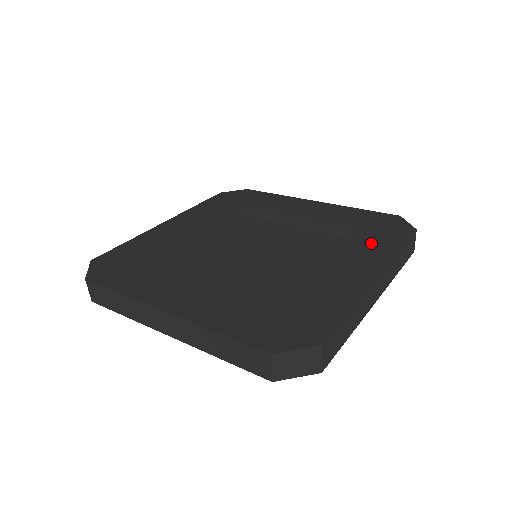
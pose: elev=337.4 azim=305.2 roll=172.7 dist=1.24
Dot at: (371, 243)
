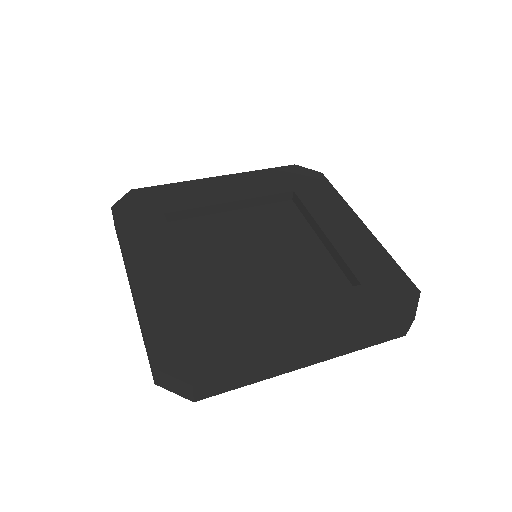
Dot at: (320, 199)
